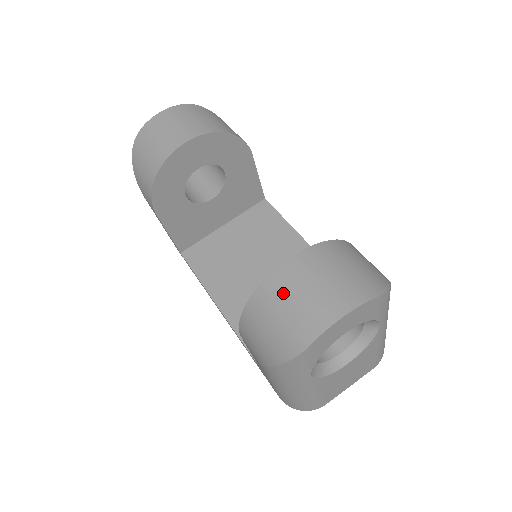
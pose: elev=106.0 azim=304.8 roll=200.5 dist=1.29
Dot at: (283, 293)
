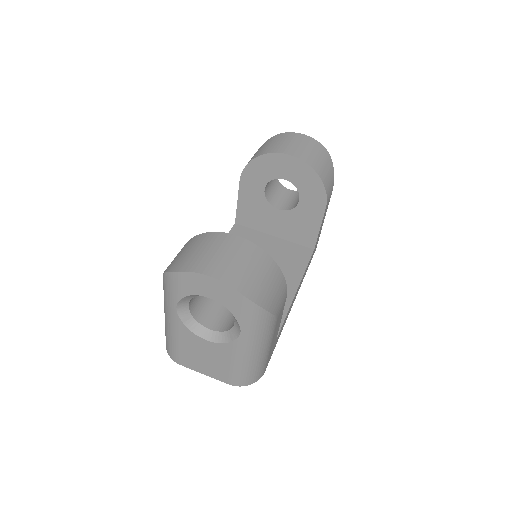
Dot at: (209, 243)
